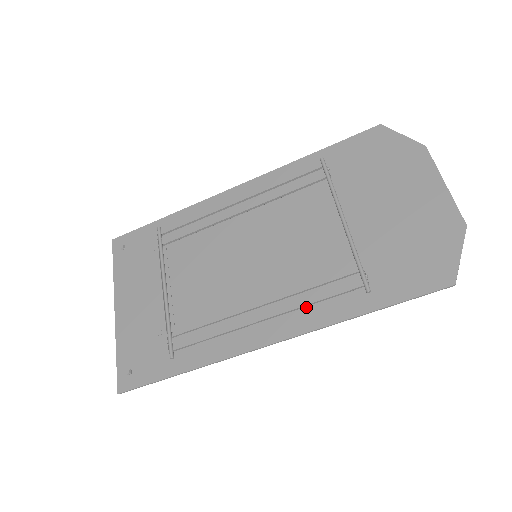
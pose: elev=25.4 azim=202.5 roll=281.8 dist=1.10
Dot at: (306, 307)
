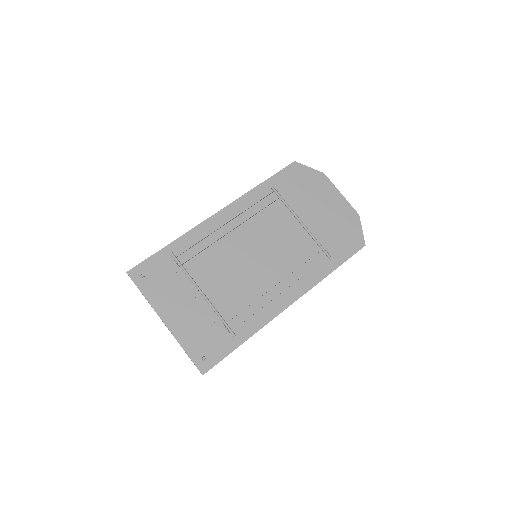
Dot at: (301, 278)
